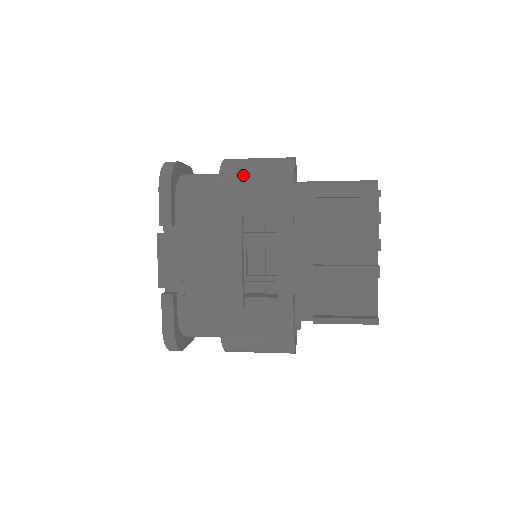
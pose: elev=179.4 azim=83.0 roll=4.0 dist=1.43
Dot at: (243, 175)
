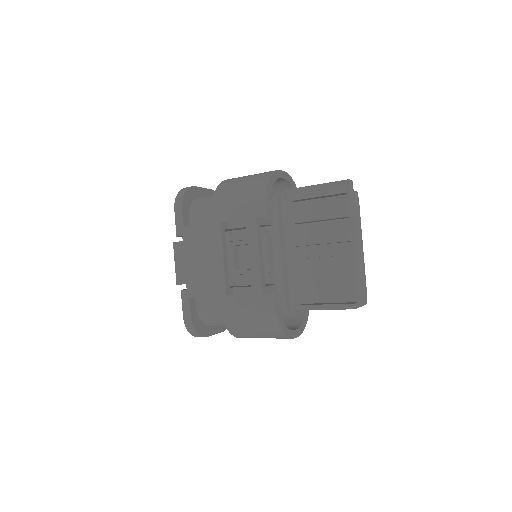
Dot at: (231, 190)
